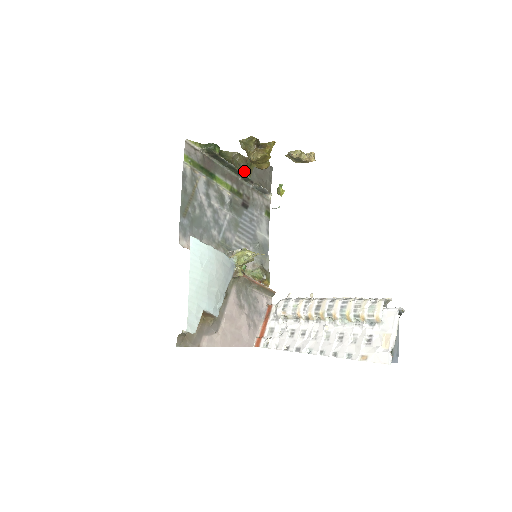
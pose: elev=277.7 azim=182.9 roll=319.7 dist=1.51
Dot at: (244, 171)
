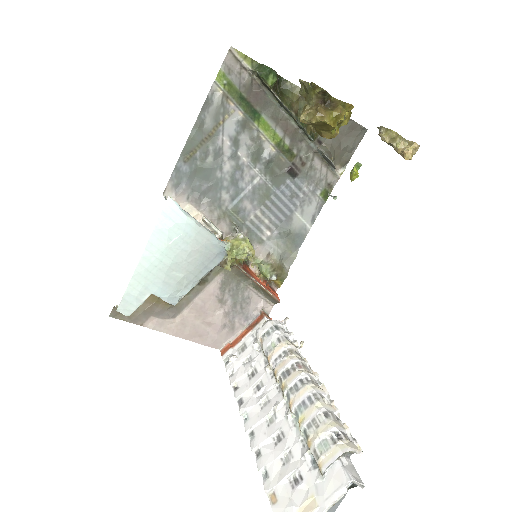
Dot at: occluded
